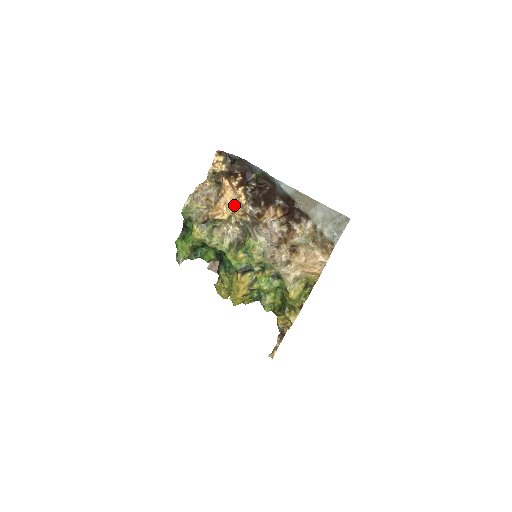
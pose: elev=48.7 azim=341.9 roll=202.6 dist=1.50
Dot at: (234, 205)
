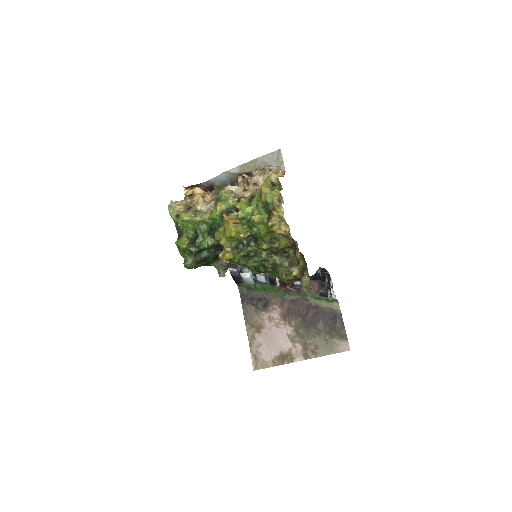
Dot at: (204, 193)
